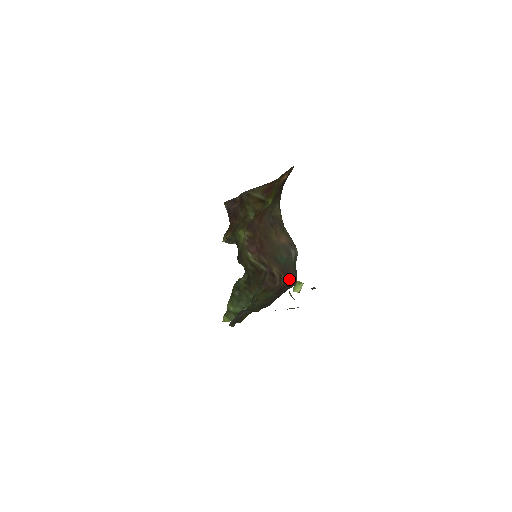
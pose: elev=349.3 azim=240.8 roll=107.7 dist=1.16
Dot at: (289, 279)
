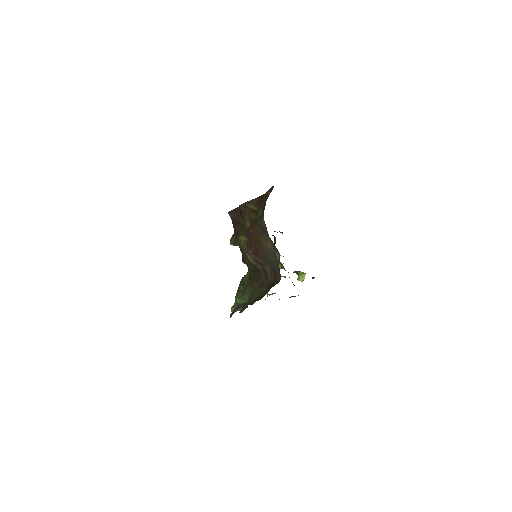
Dot at: (276, 277)
